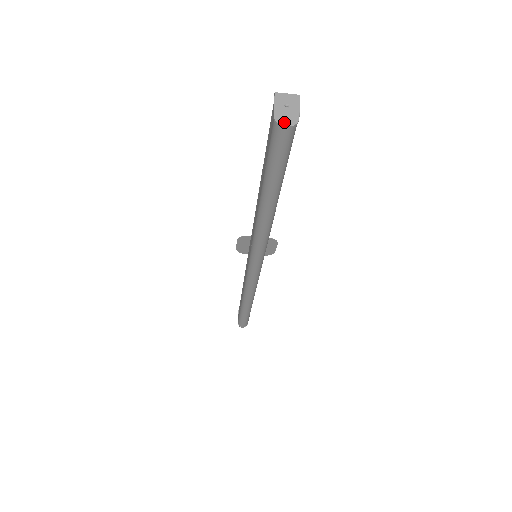
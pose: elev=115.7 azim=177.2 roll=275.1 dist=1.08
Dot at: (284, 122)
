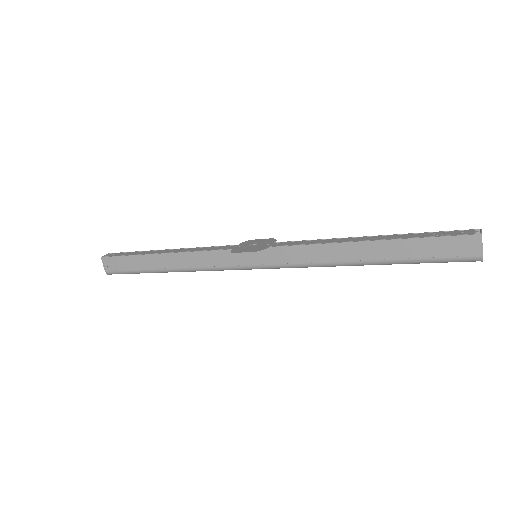
Dot at: occluded
